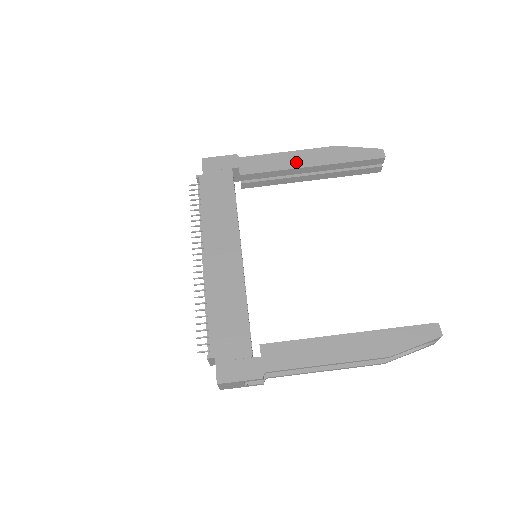
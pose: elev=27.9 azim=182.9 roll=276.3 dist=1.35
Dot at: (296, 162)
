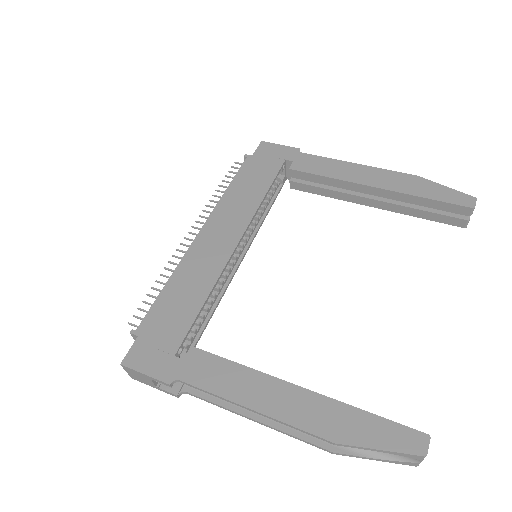
Dot at: (359, 176)
